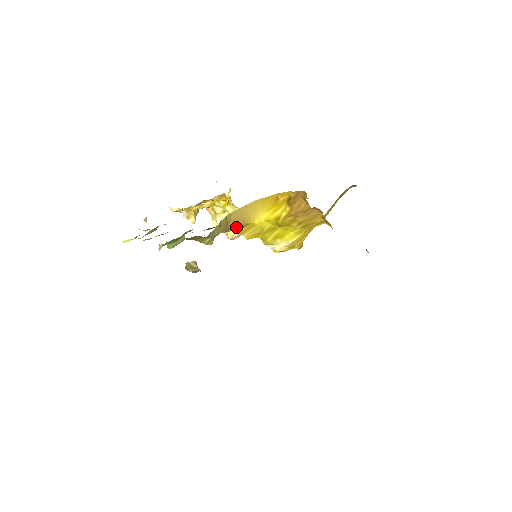
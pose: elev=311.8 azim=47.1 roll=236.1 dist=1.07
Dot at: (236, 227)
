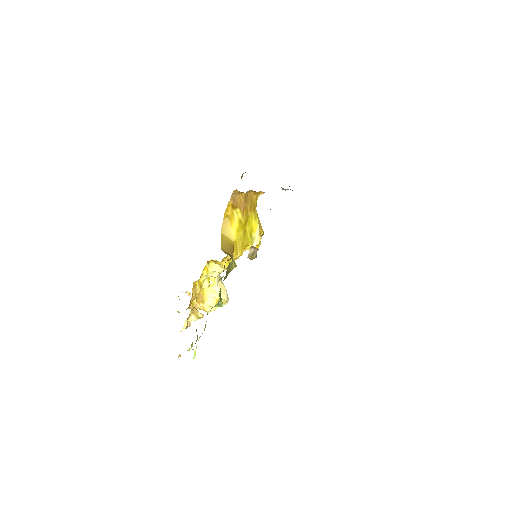
Dot at: (232, 251)
